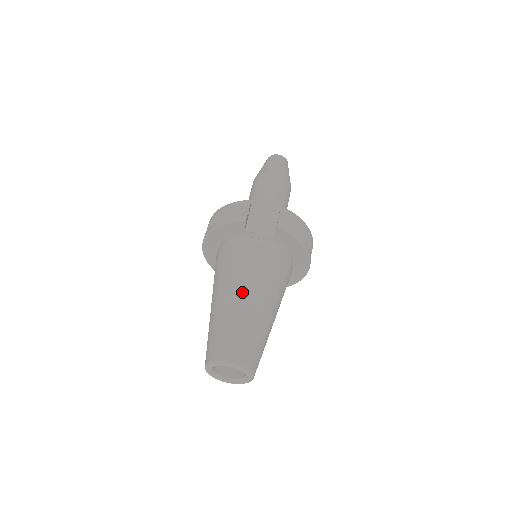
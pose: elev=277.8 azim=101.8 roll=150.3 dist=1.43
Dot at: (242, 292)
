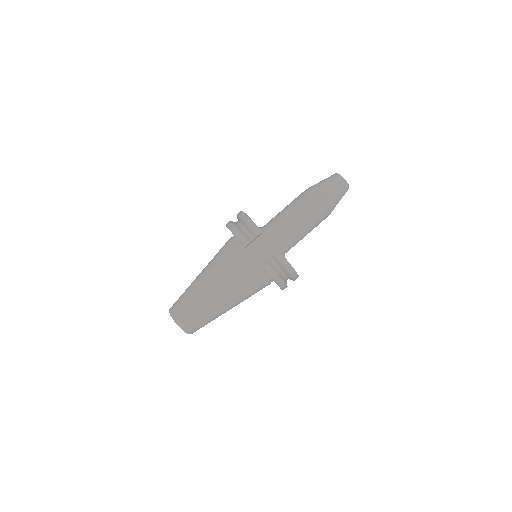
Dot at: (213, 289)
